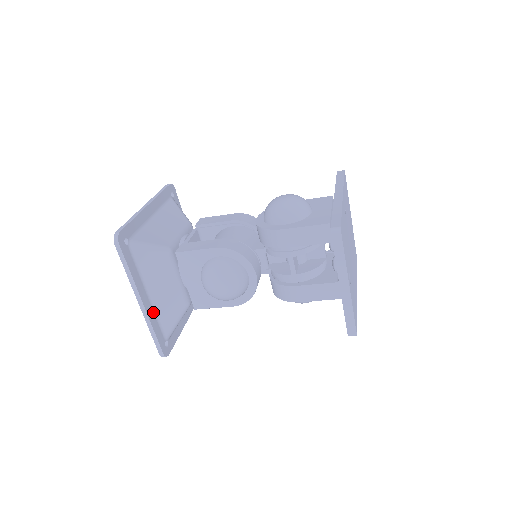
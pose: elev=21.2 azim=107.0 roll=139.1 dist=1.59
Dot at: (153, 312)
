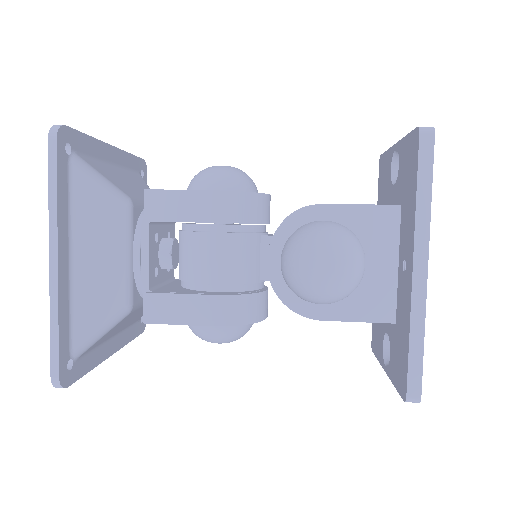
Dot at: (122, 333)
